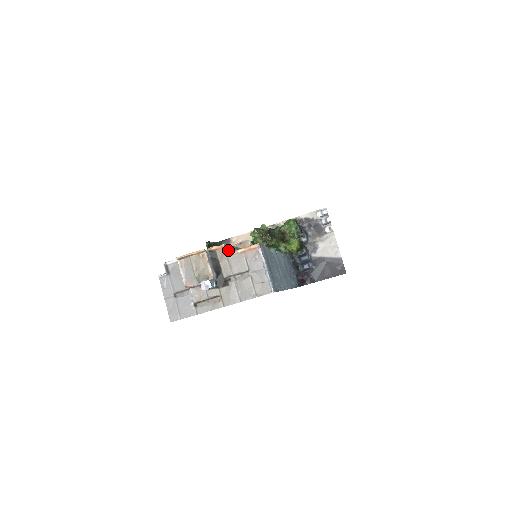
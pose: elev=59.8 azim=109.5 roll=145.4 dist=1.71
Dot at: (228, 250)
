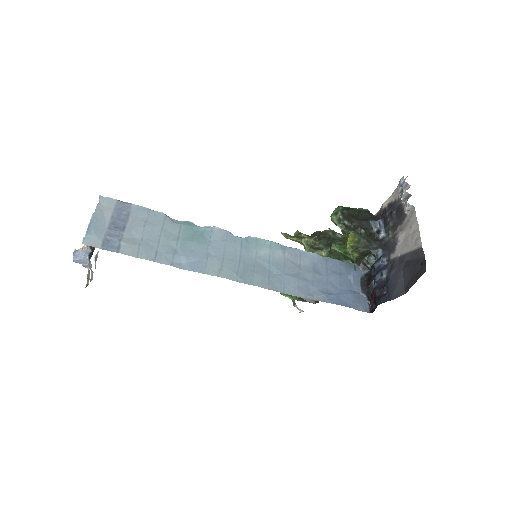
Dot at: occluded
